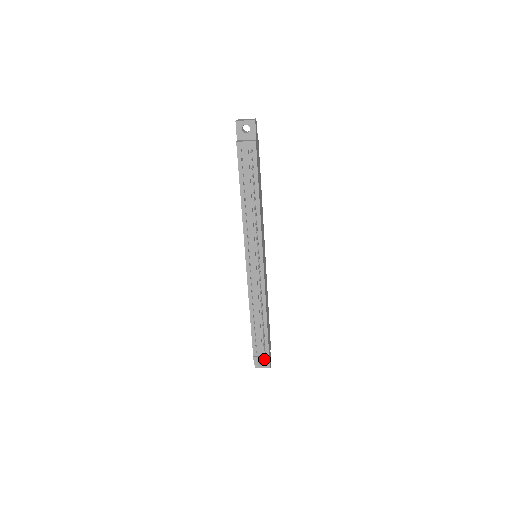
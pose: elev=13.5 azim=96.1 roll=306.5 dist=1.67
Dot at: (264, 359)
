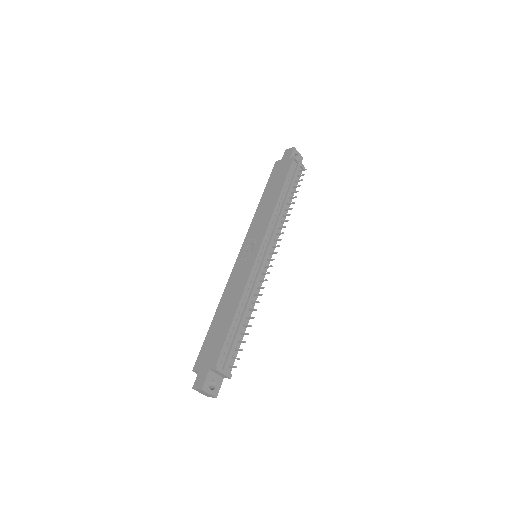
Dot at: (226, 375)
